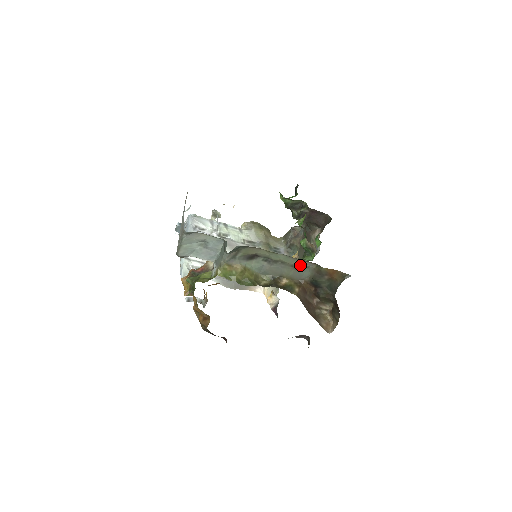
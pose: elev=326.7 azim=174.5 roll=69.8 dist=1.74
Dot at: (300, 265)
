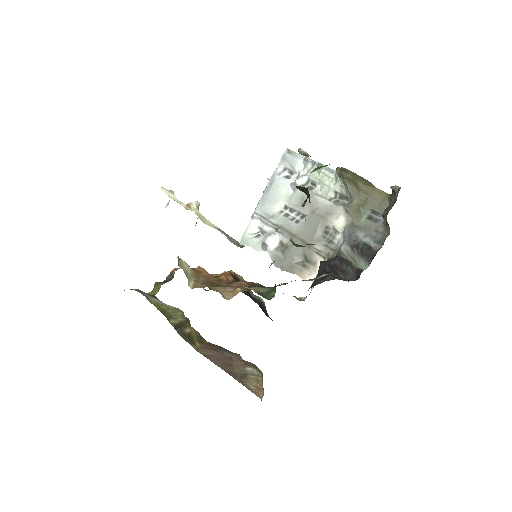
Dot at: occluded
